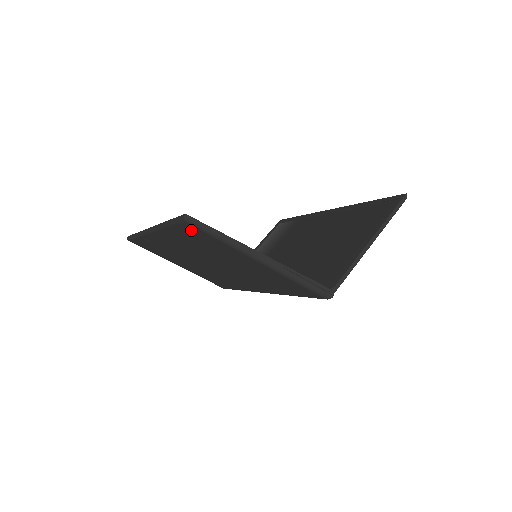
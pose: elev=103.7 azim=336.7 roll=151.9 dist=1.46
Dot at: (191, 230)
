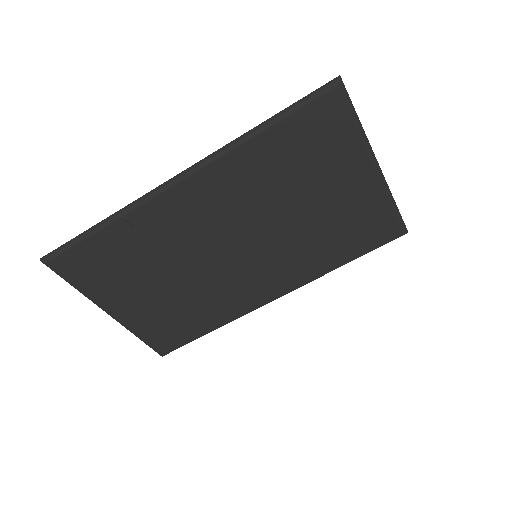
Dot at: (322, 113)
